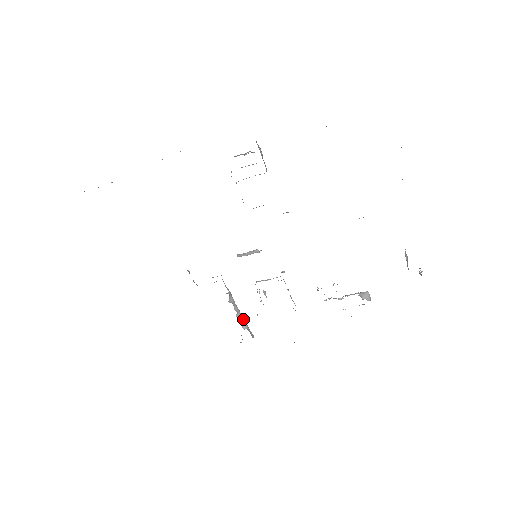
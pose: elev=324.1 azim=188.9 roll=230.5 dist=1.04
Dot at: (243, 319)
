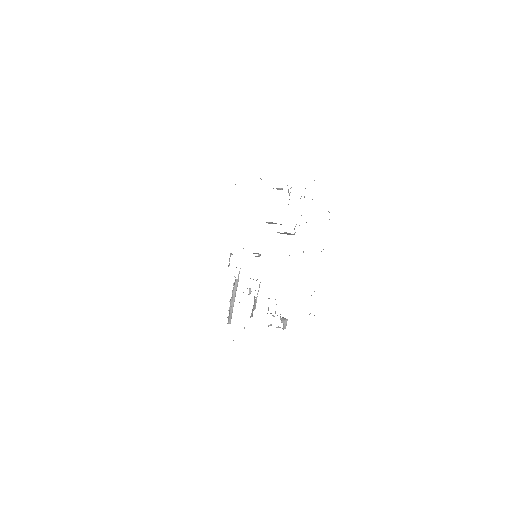
Dot at: (233, 305)
